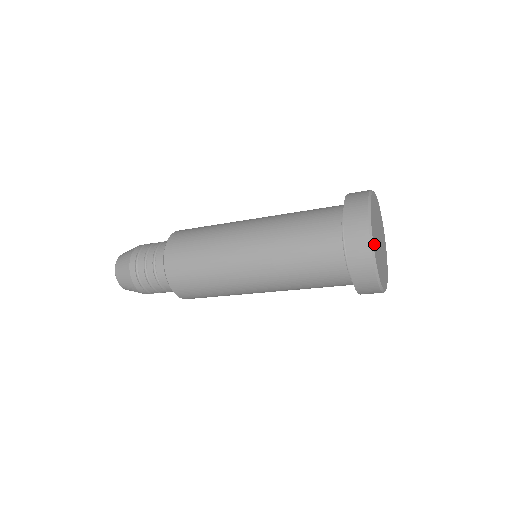
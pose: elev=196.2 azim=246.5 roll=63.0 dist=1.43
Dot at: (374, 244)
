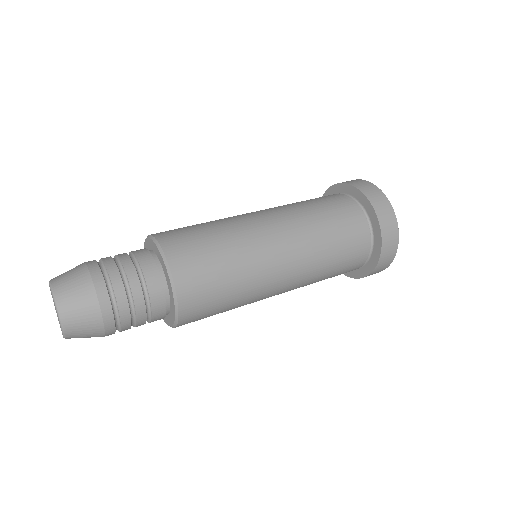
Dot at: occluded
